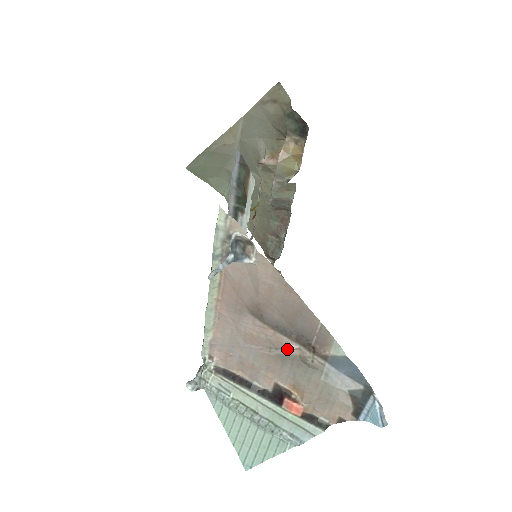
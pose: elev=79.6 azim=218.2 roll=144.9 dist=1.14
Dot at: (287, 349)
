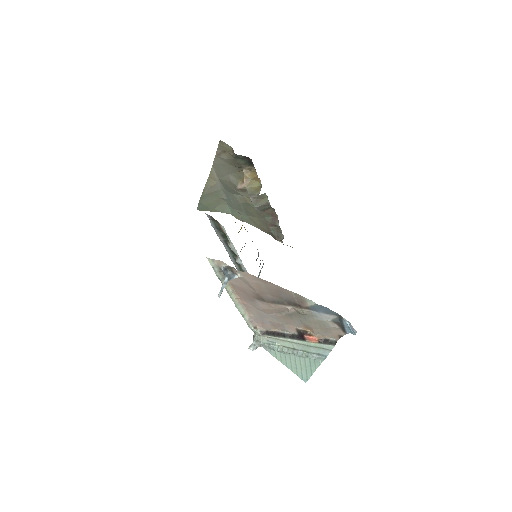
Dot at: occluded
